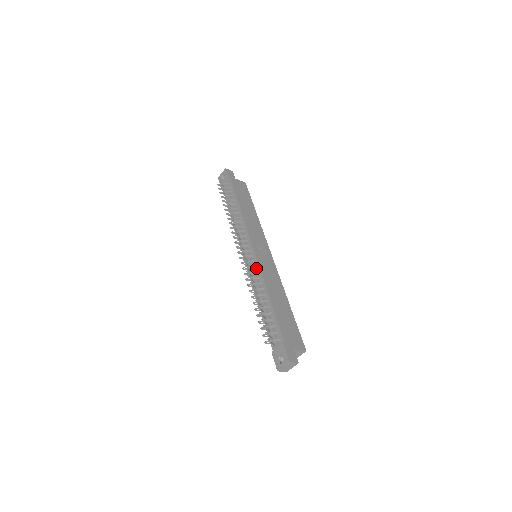
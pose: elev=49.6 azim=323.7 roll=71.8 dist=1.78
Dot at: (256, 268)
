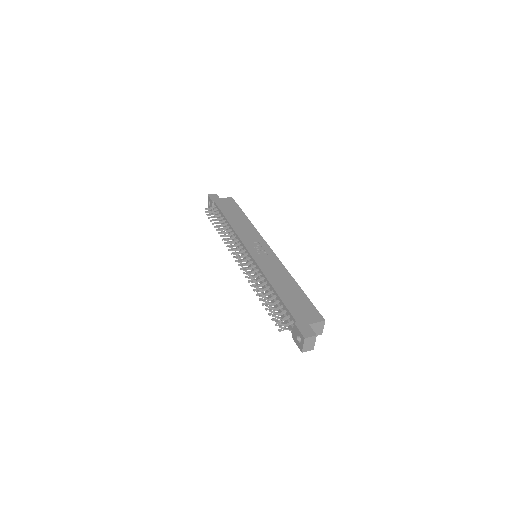
Dot at: (255, 267)
